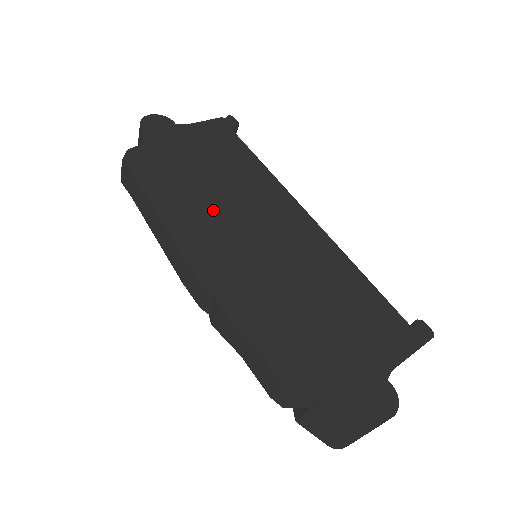
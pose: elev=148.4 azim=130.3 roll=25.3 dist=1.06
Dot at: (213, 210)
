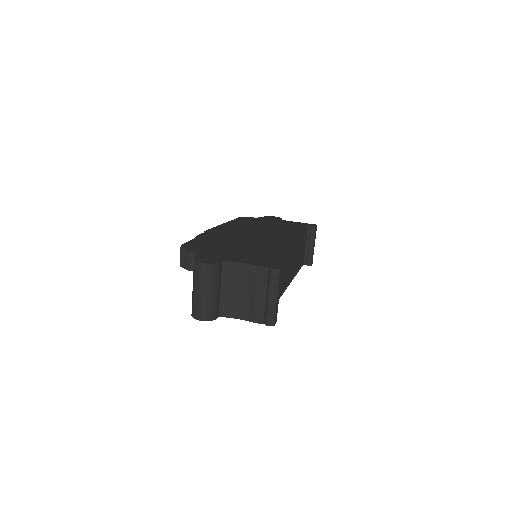
Dot at: (248, 228)
